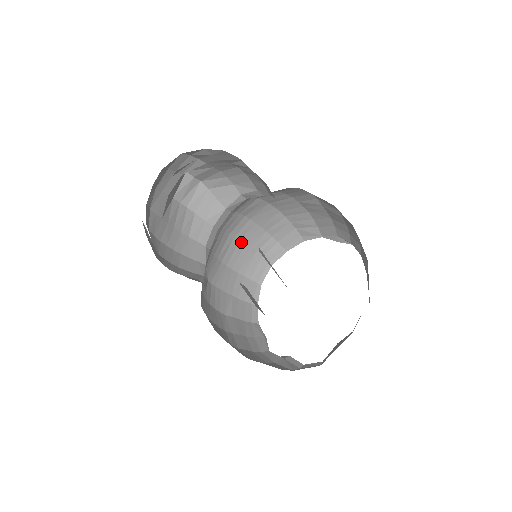
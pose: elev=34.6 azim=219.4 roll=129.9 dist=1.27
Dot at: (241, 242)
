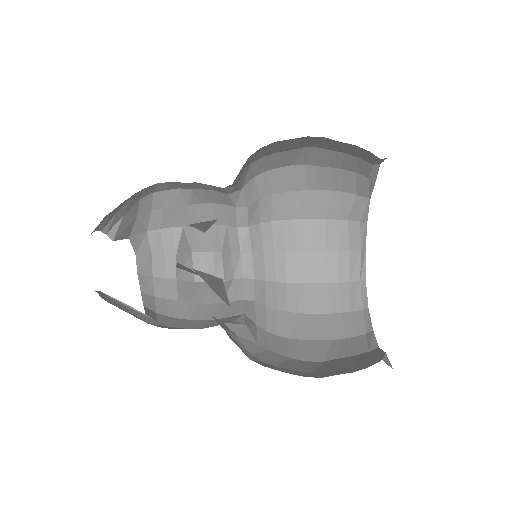
Dot at: (310, 281)
